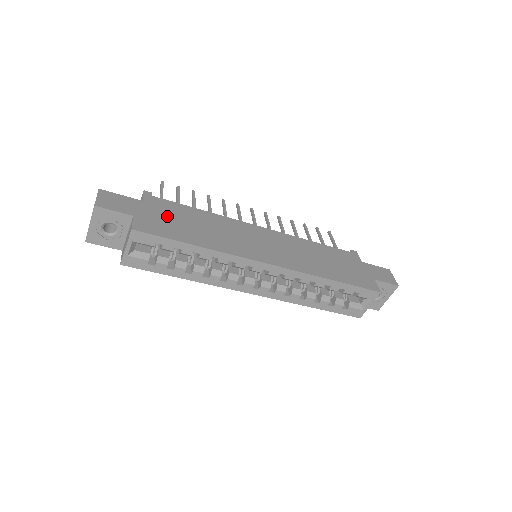
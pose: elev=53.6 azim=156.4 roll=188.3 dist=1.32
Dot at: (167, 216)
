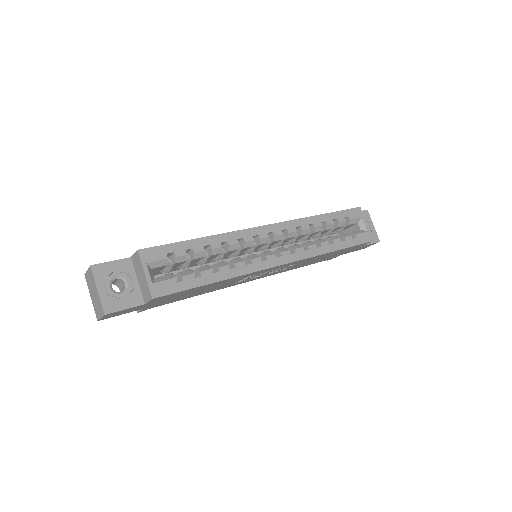
Dot at: occluded
